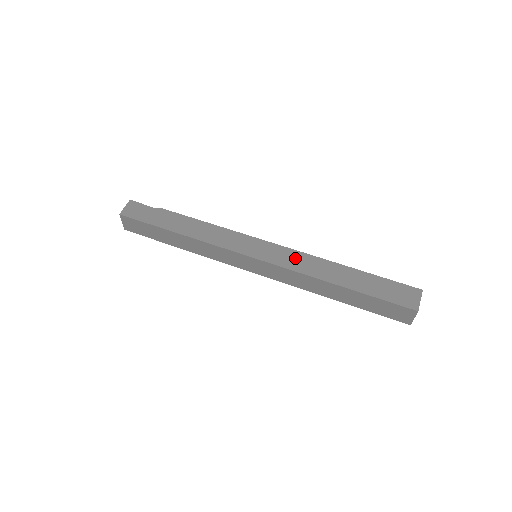
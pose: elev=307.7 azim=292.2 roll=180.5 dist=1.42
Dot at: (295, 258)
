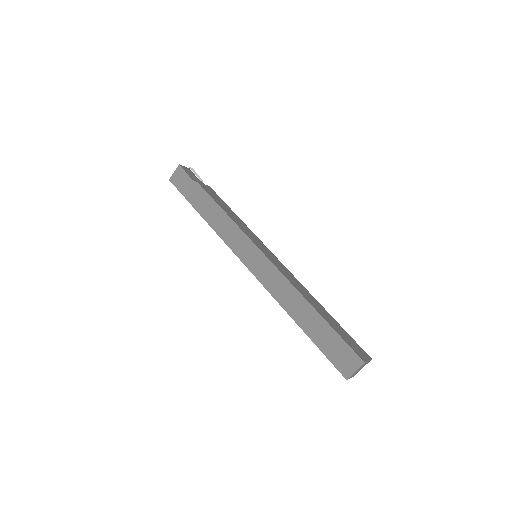
Dot at: (275, 279)
